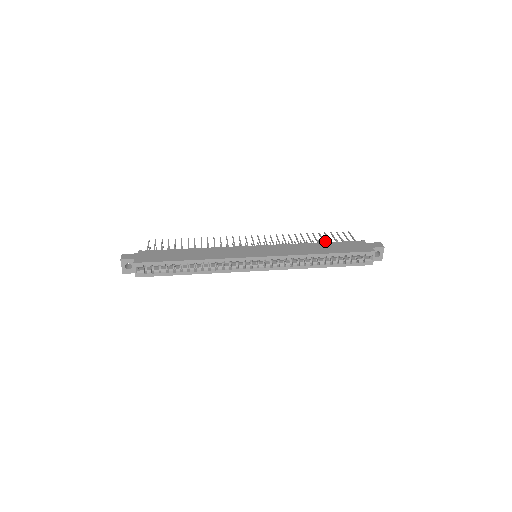
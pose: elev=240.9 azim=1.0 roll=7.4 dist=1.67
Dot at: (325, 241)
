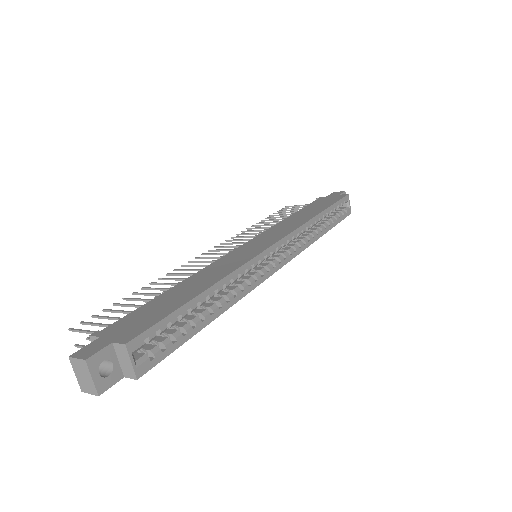
Dot at: occluded
